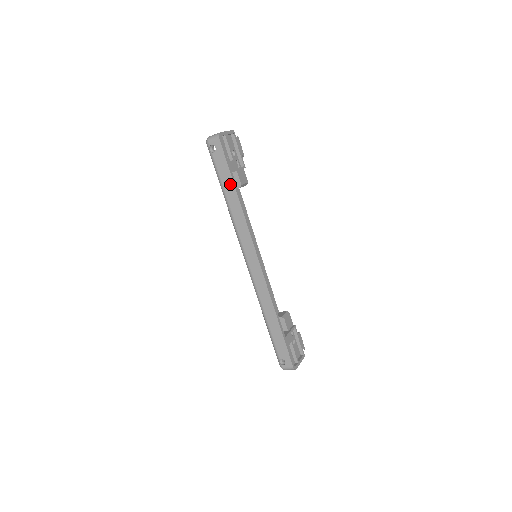
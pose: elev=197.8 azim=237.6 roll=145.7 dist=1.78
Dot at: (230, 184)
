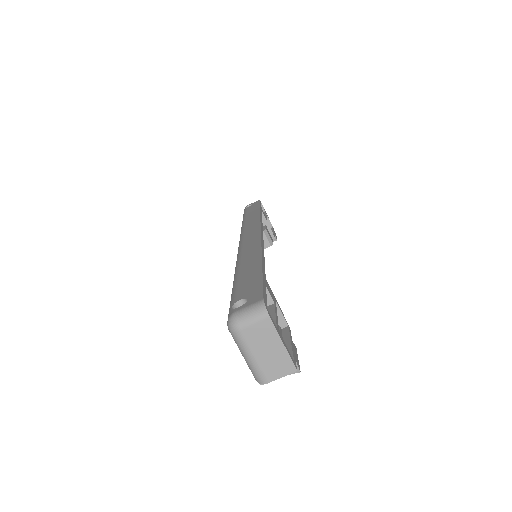
Dot at: (255, 210)
